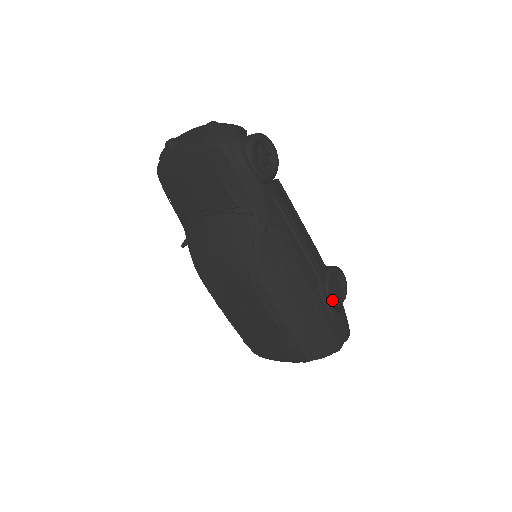
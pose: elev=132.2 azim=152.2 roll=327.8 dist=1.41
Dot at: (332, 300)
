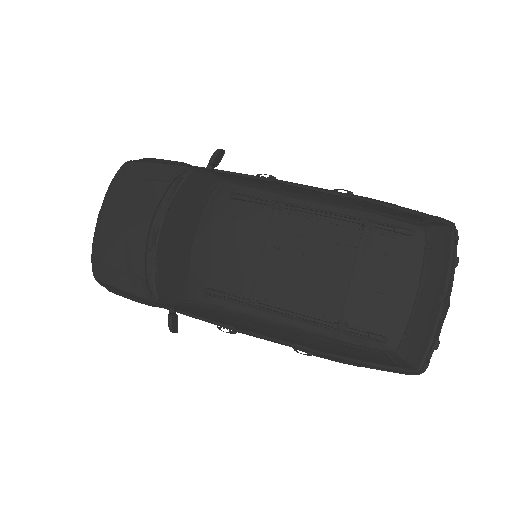
Dot at: occluded
